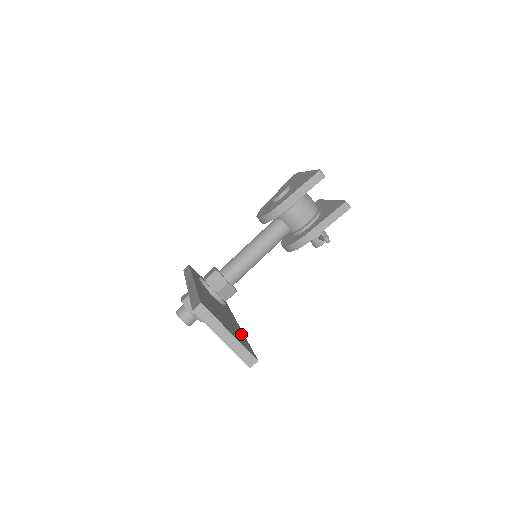
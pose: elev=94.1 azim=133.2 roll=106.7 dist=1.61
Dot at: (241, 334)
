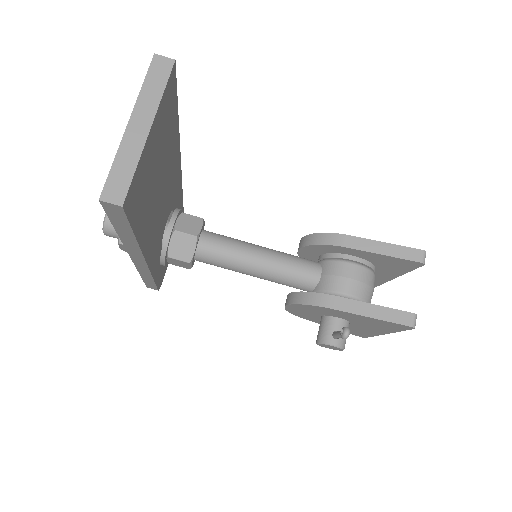
Dot at: (144, 228)
